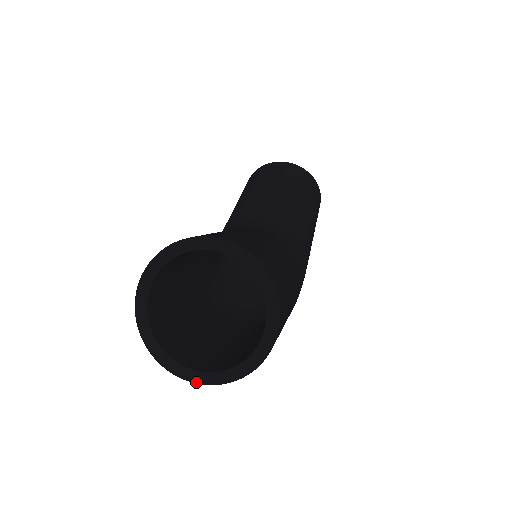
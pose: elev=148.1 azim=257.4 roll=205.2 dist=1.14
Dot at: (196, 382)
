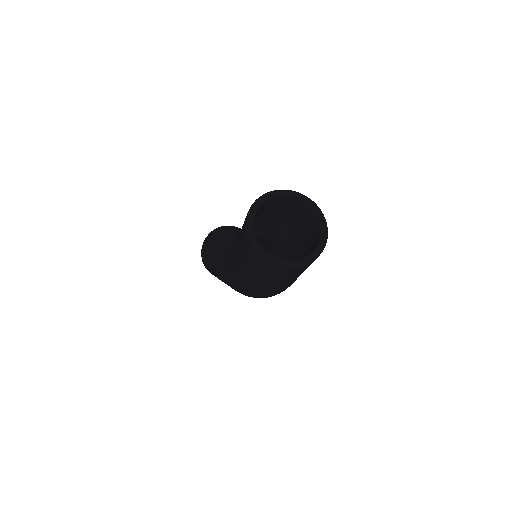
Dot at: (305, 265)
